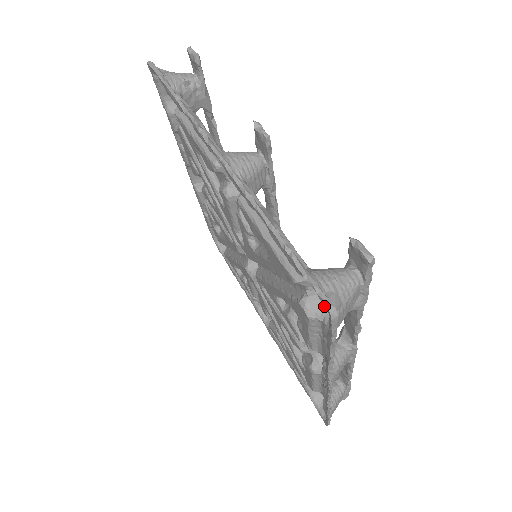
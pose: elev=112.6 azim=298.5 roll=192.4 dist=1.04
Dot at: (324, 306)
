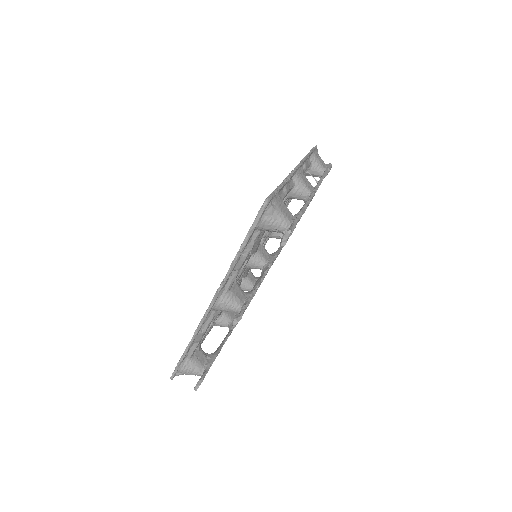
Dot at: occluded
